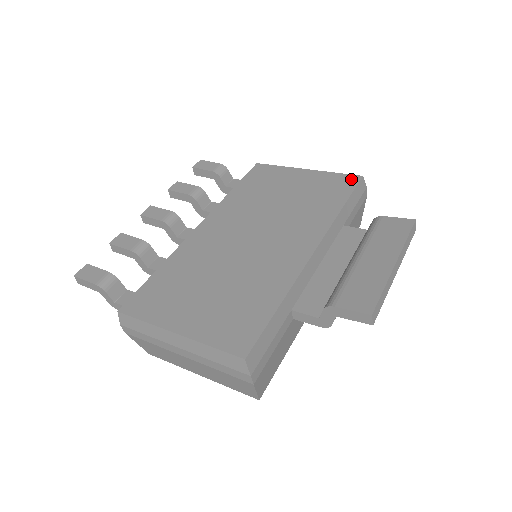
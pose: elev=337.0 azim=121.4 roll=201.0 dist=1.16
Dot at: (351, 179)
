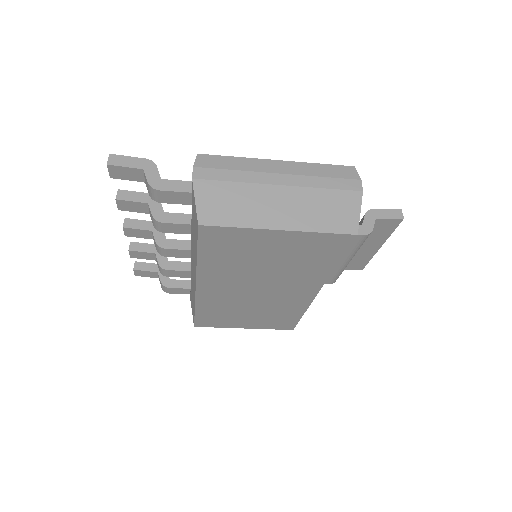
Dot at: occluded
